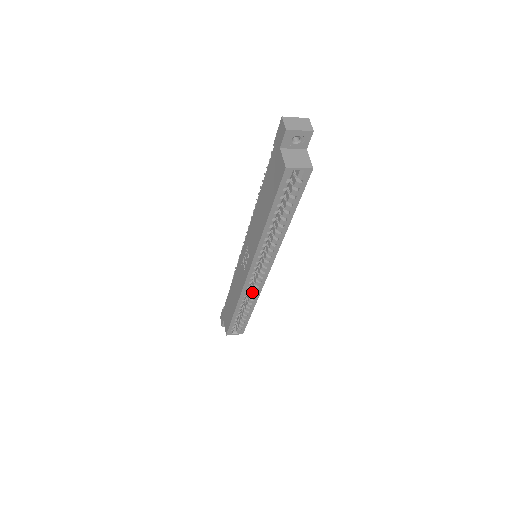
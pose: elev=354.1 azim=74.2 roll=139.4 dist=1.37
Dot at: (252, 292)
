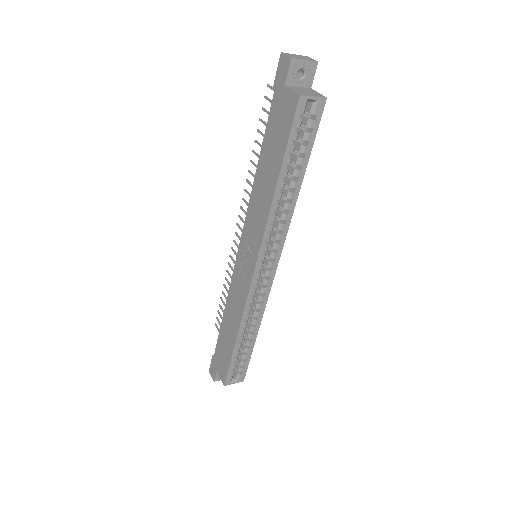
Dot at: (256, 306)
